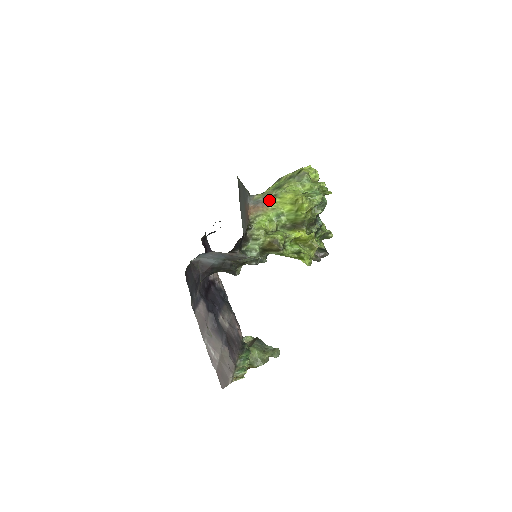
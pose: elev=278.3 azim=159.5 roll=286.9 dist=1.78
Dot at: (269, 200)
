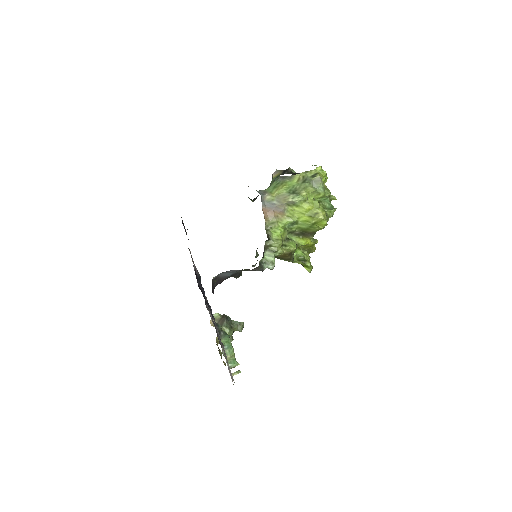
Dot at: (286, 207)
